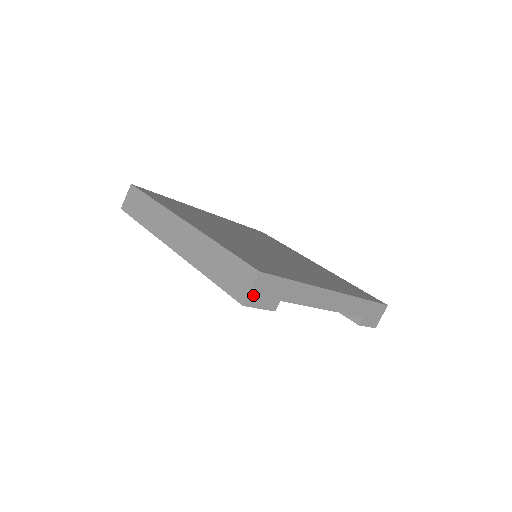
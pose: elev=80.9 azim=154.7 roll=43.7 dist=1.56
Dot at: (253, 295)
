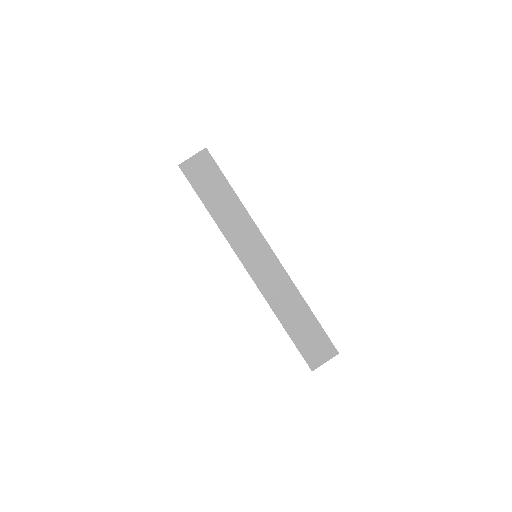
Dot at: (320, 363)
